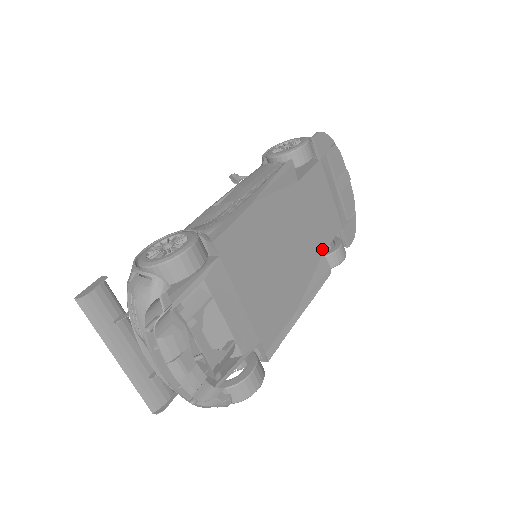
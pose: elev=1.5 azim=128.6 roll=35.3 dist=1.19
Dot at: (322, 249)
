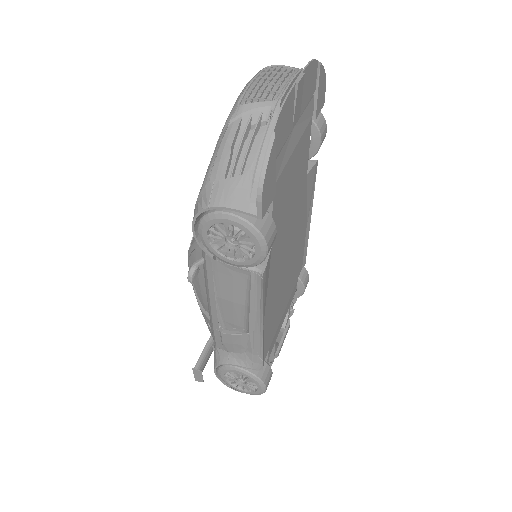
Dot at: (305, 177)
